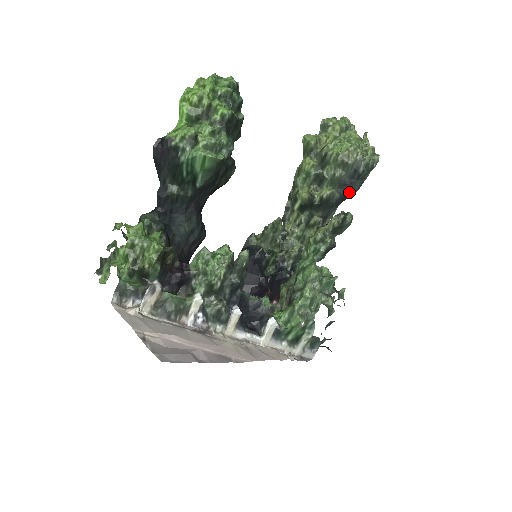
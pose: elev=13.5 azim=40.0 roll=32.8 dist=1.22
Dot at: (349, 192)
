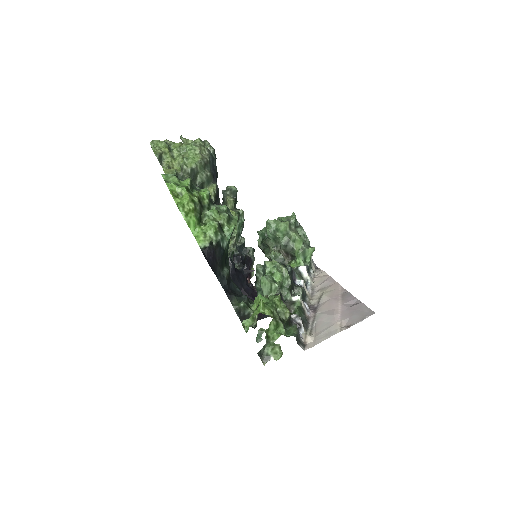
Dot at: (216, 177)
